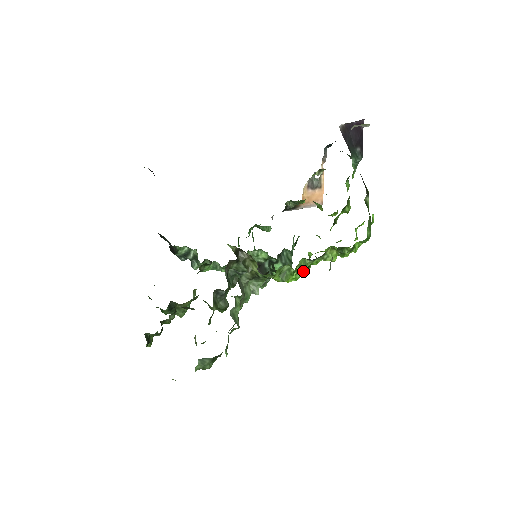
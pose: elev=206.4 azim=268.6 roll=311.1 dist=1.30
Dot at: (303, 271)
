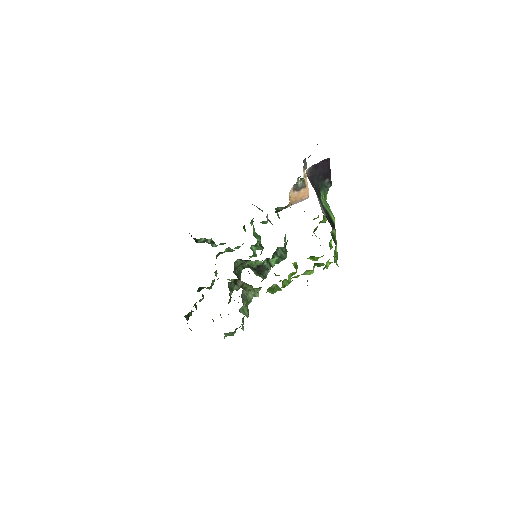
Dot at: occluded
